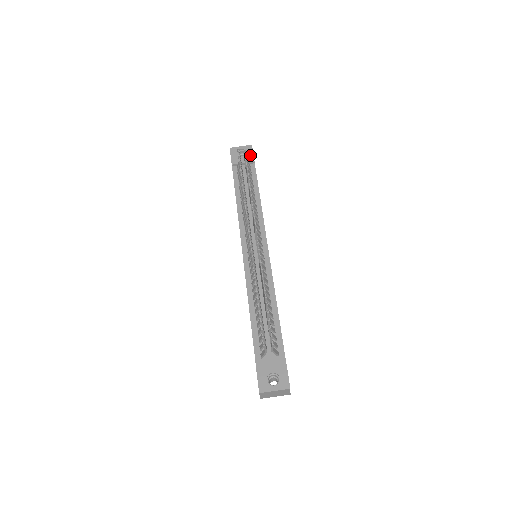
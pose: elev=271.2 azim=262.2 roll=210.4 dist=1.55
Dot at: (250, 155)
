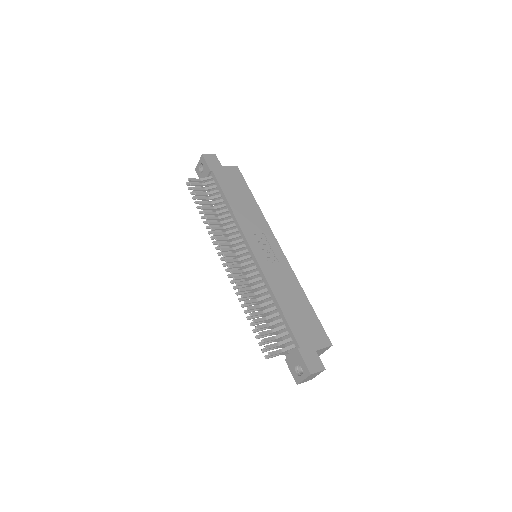
Dot at: (205, 166)
